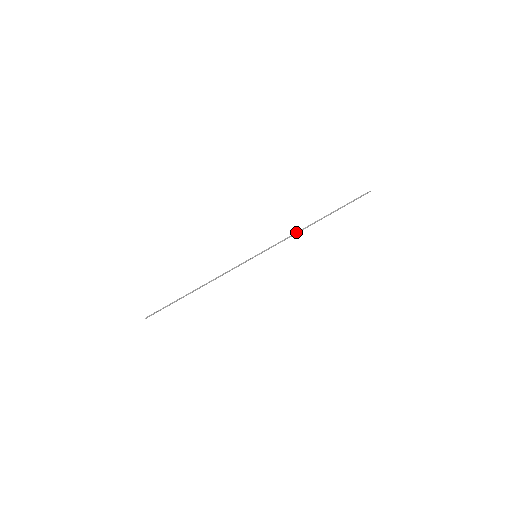
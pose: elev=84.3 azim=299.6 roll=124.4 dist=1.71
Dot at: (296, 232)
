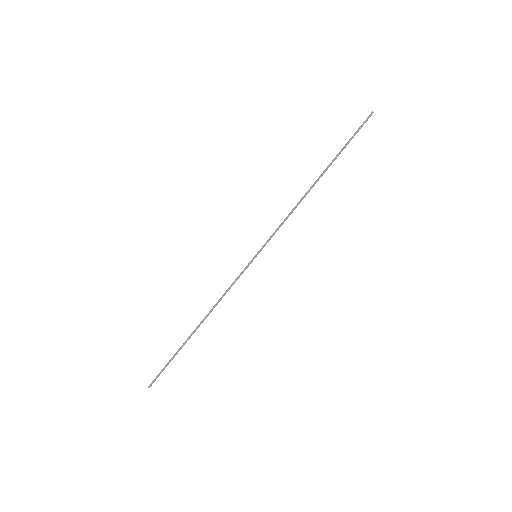
Dot at: (296, 205)
